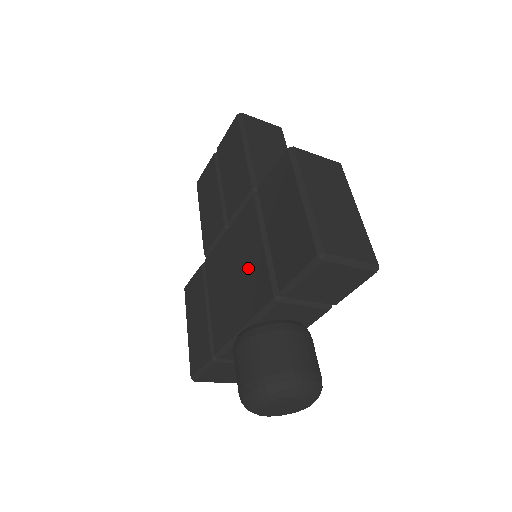
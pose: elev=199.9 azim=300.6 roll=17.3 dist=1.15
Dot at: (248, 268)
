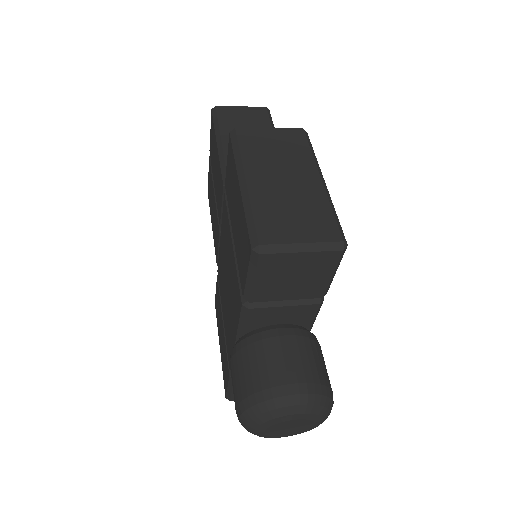
Dot at: (230, 274)
